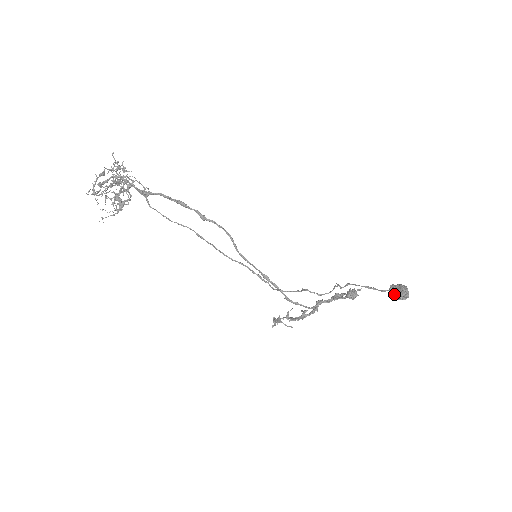
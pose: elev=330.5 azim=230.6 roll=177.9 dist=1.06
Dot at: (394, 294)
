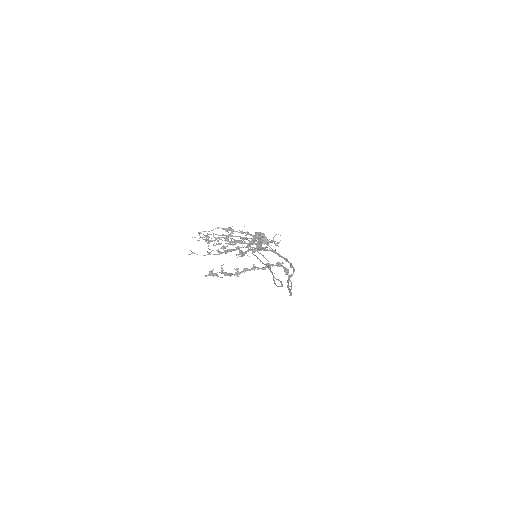
Dot at: (262, 242)
